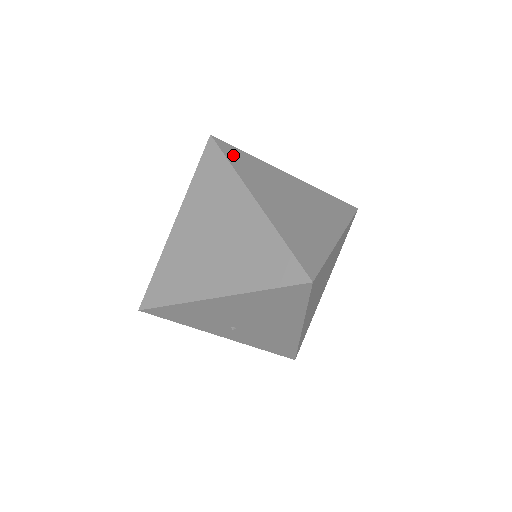
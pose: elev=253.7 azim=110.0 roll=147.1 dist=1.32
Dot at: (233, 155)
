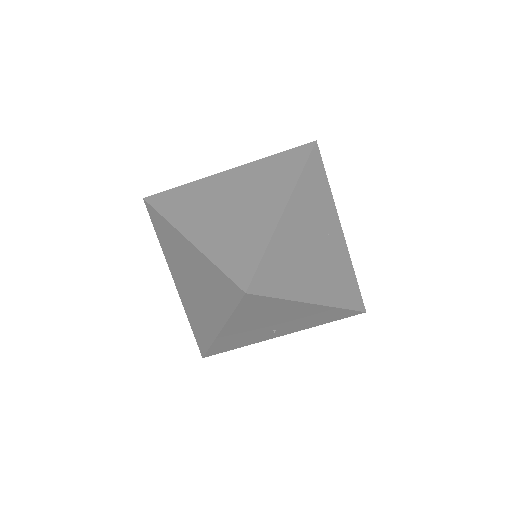
Dot at: (165, 203)
